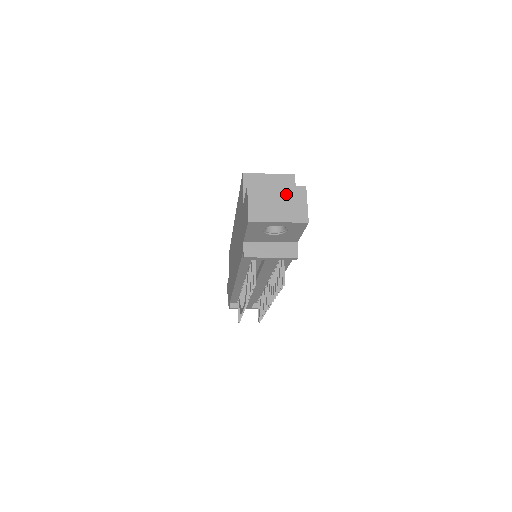
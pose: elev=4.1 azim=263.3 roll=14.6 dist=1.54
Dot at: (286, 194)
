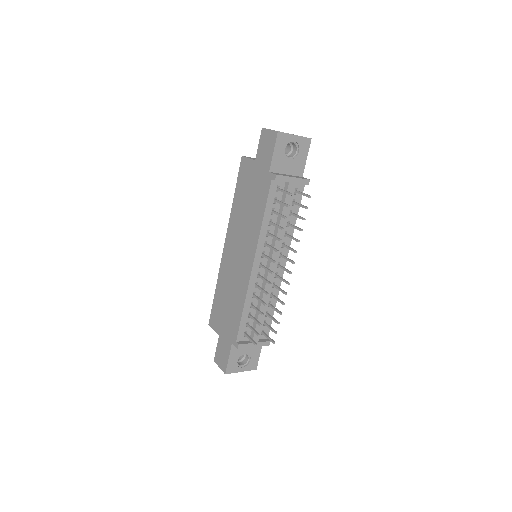
Dot at: occluded
